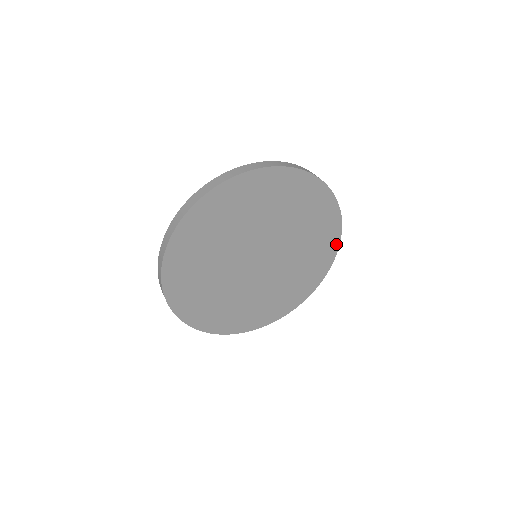
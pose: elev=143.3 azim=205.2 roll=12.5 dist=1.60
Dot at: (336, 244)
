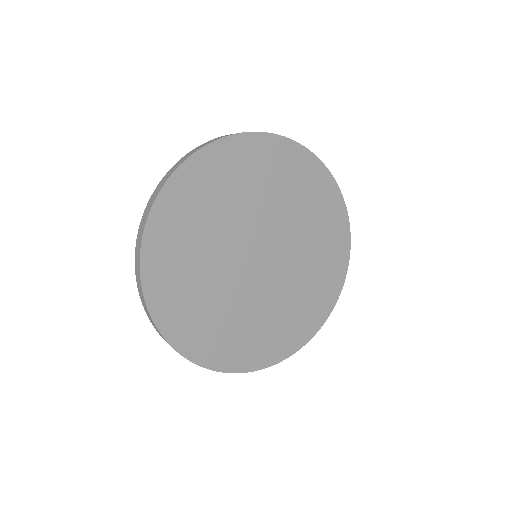
Dot at: (346, 246)
